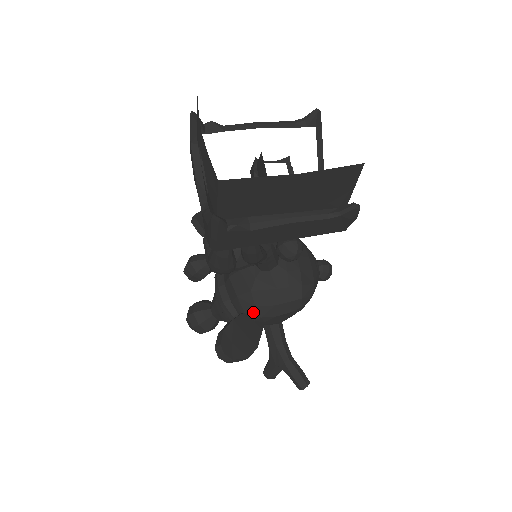
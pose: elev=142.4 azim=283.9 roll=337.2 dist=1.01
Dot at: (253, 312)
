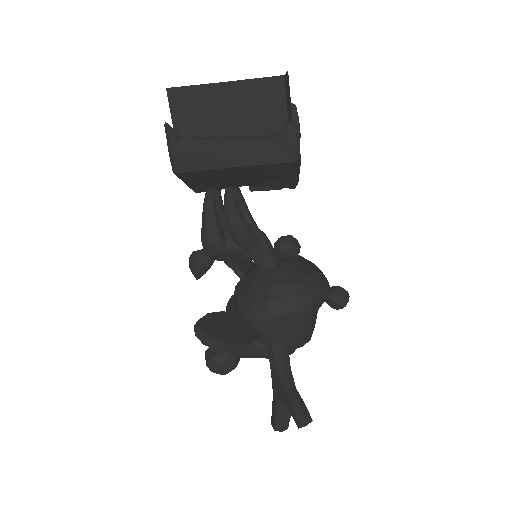
Dot at: (248, 313)
